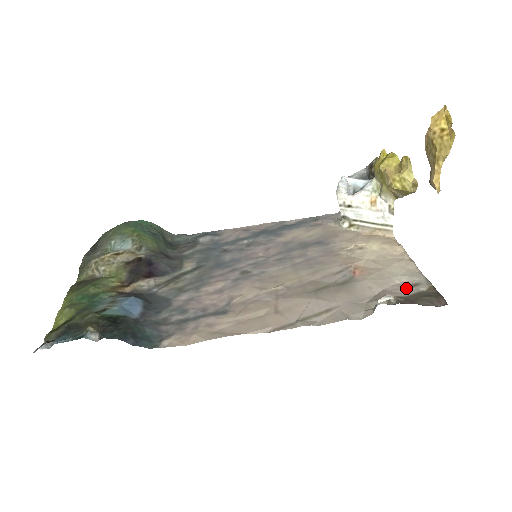
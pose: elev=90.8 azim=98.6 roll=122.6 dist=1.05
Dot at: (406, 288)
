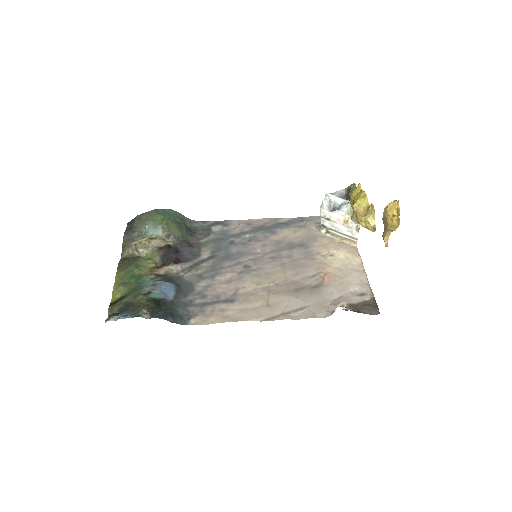
Dot at: (356, 296)
